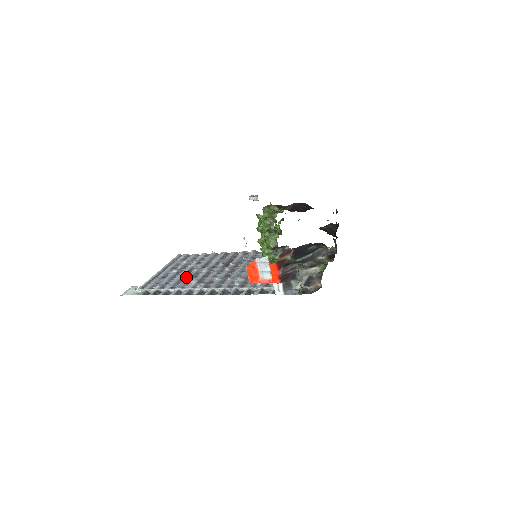
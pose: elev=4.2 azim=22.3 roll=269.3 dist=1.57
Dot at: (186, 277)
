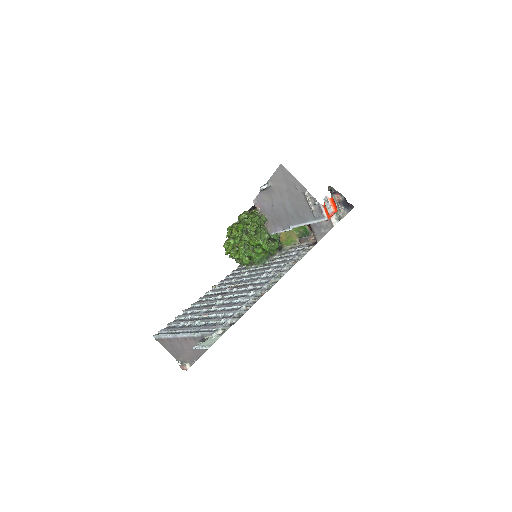
Dot at: (225, 307)
